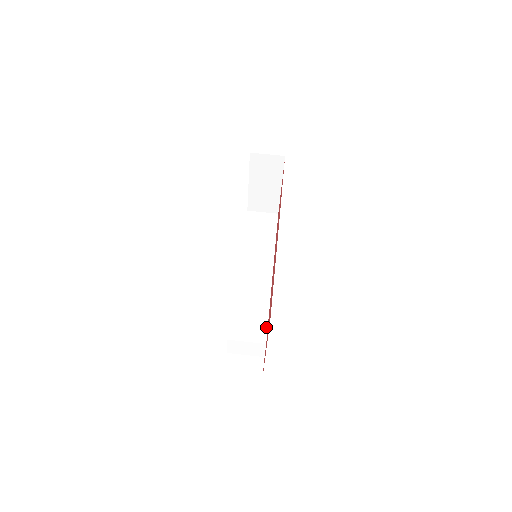
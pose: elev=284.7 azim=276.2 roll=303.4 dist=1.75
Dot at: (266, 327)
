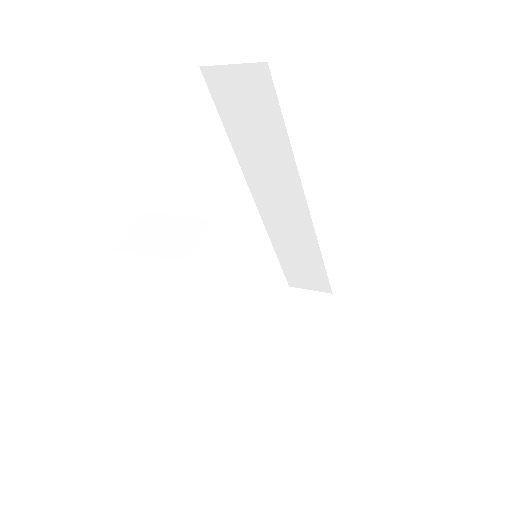
Dot at: occluded
